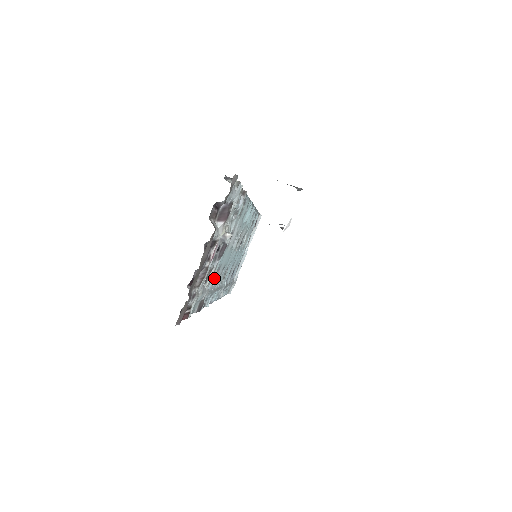
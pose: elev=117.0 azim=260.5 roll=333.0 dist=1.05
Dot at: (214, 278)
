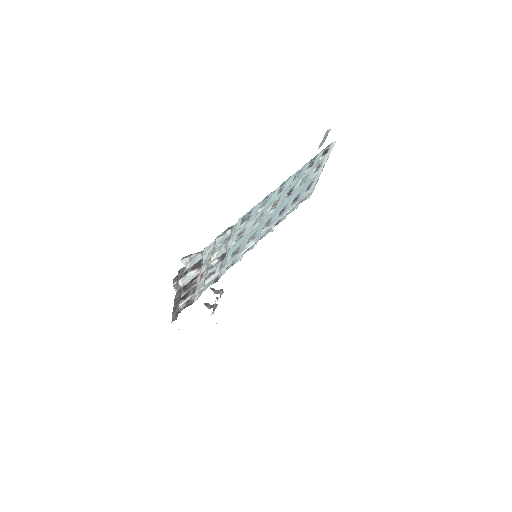
Dot at: (230, 259)
